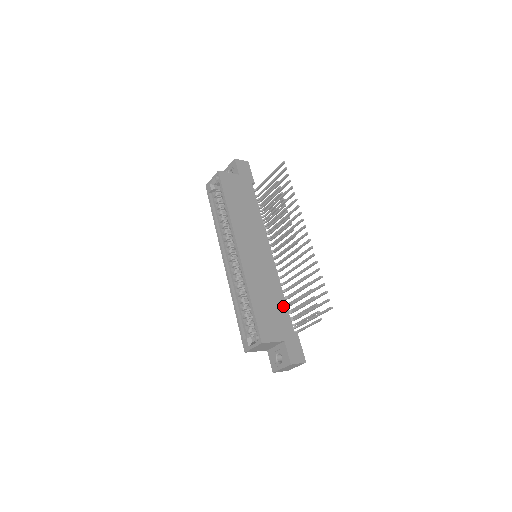
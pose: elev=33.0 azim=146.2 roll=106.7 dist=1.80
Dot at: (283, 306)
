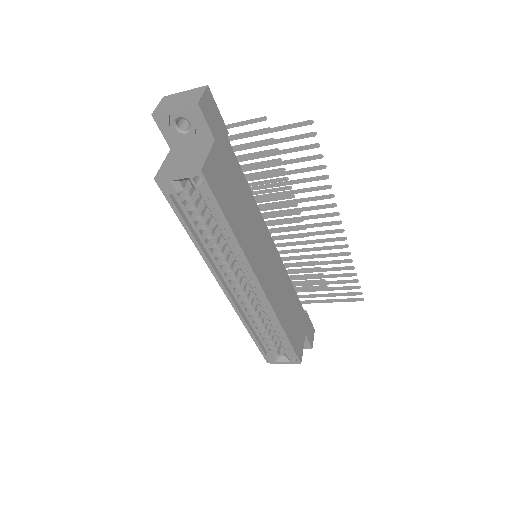
Dot at: (296, 299)
